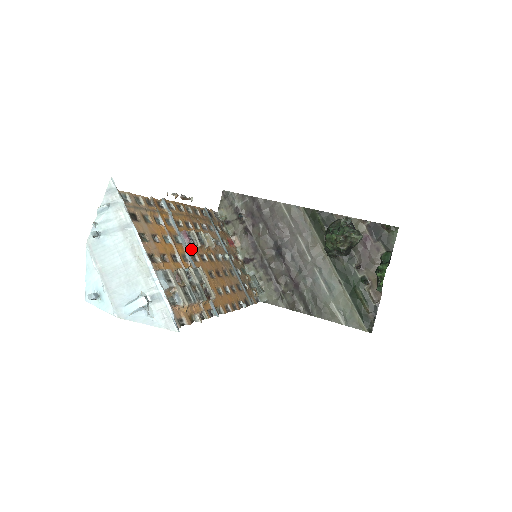
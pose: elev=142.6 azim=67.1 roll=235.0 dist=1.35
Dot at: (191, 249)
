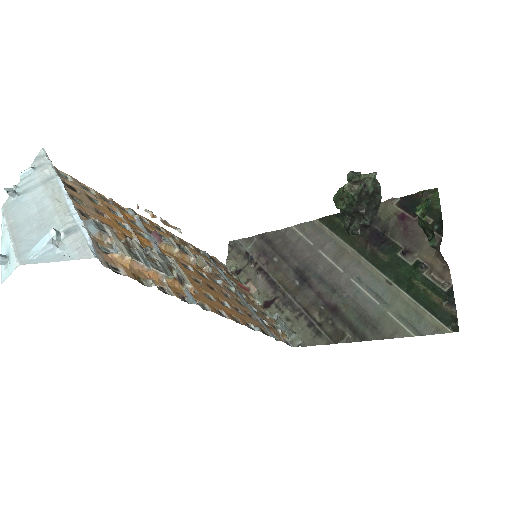
Dot at: (165, 251)
